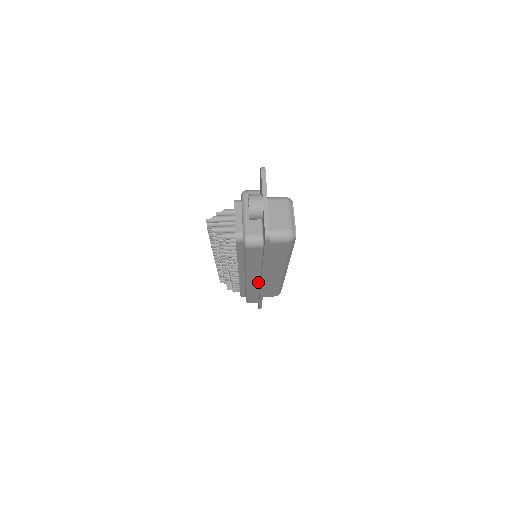
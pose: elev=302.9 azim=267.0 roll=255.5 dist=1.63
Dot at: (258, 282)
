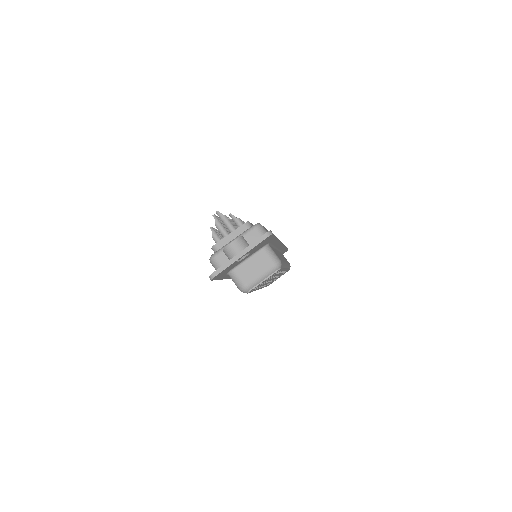
Dot at: occluded
